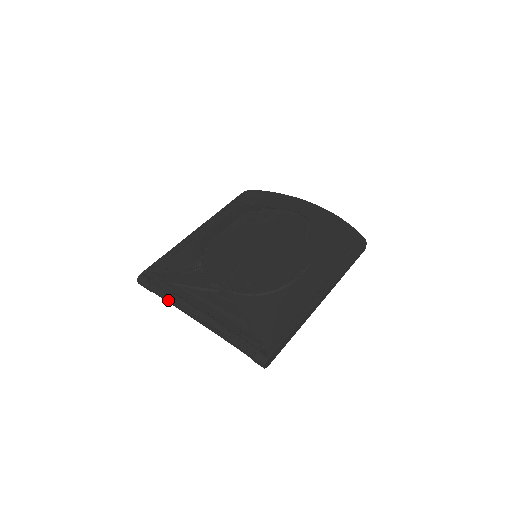
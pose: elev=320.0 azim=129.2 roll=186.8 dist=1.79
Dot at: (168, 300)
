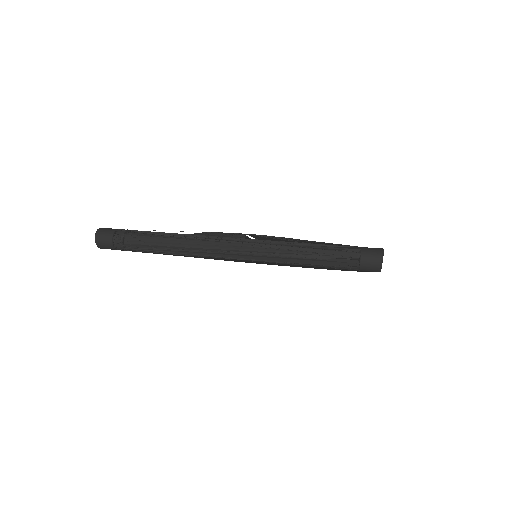
Dot at: (168, 238)
